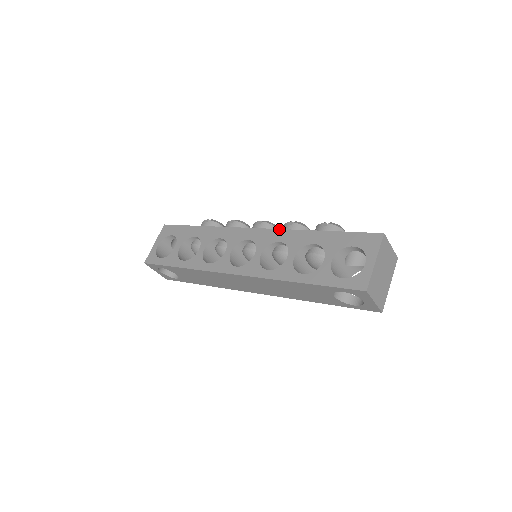
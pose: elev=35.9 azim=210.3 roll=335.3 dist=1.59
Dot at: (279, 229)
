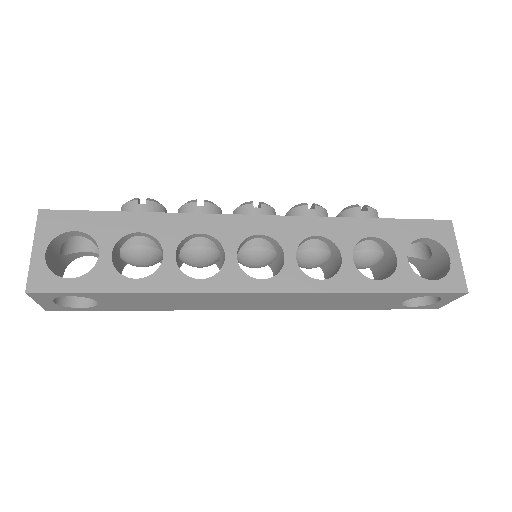
Dot at: (306, 216)
